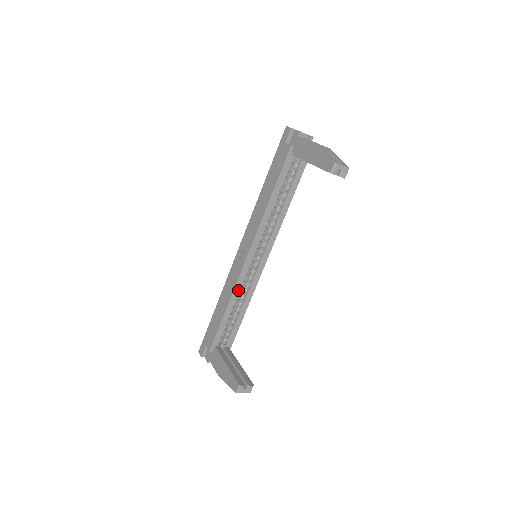
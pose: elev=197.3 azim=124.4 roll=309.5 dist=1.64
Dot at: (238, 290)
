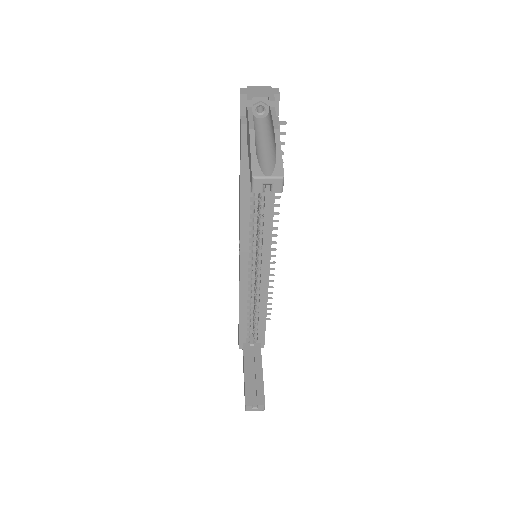
Dot at: (245, 294)
